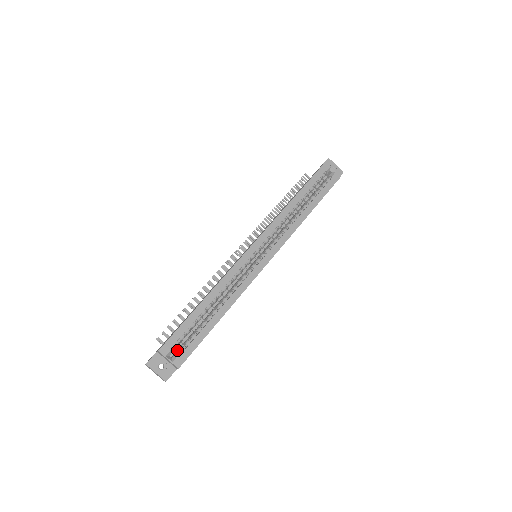
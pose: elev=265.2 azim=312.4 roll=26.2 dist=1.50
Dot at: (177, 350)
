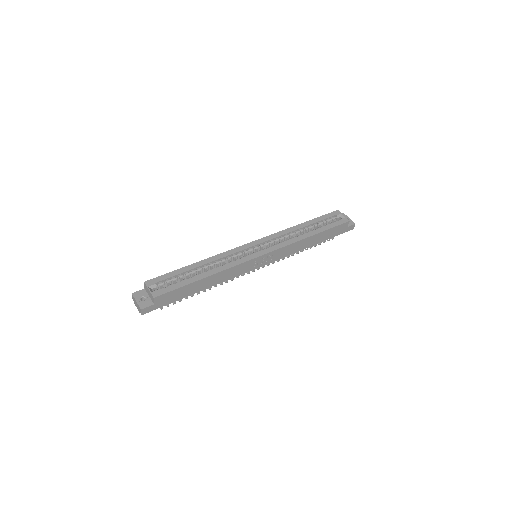
Dot at: occluded
